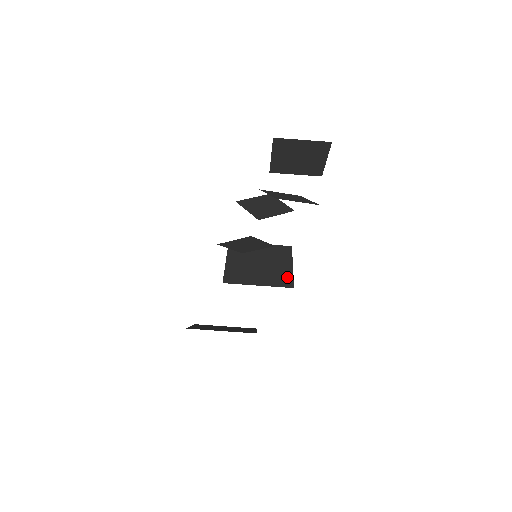
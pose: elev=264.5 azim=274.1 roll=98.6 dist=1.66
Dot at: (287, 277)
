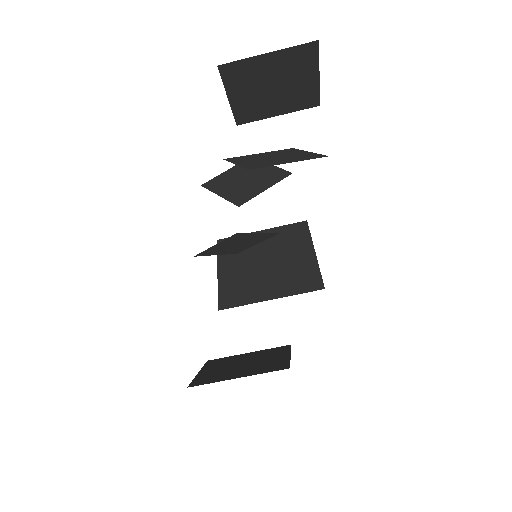
Dot at: (311, 273)
